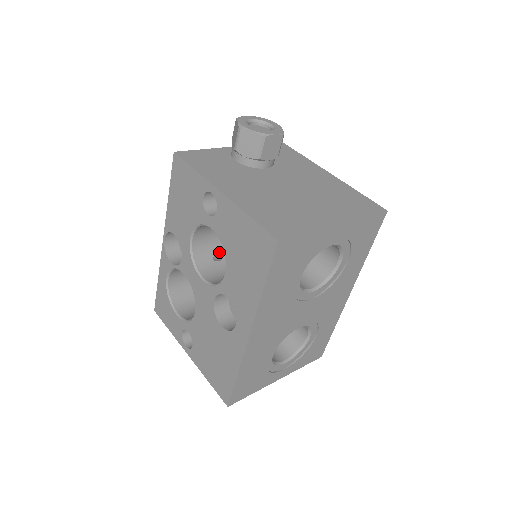
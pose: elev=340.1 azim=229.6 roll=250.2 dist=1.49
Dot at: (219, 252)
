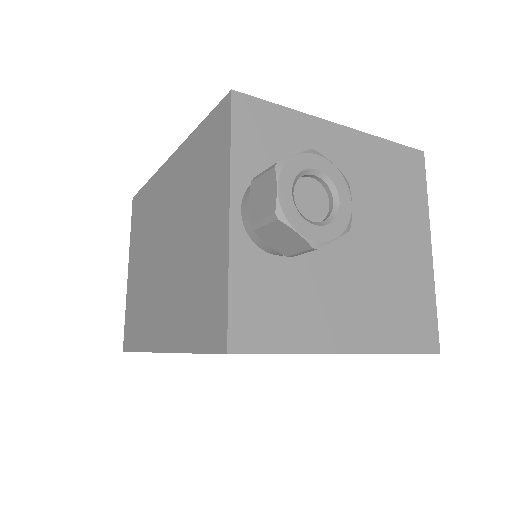
Dot at: occluded
